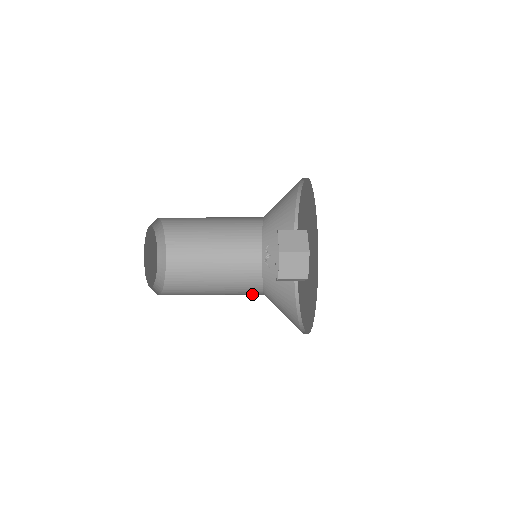
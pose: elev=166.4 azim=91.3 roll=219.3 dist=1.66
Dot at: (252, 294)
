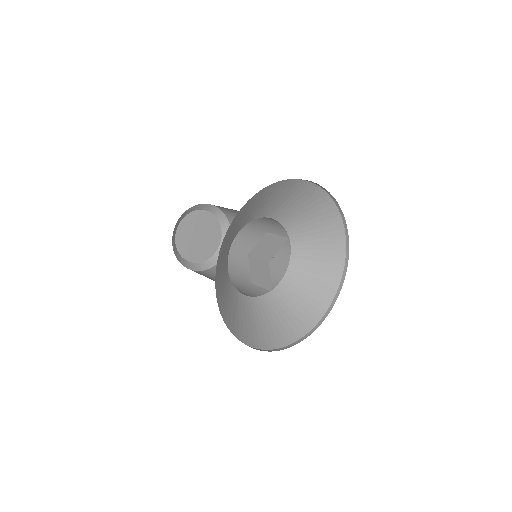
Dot at: (246, 293)
